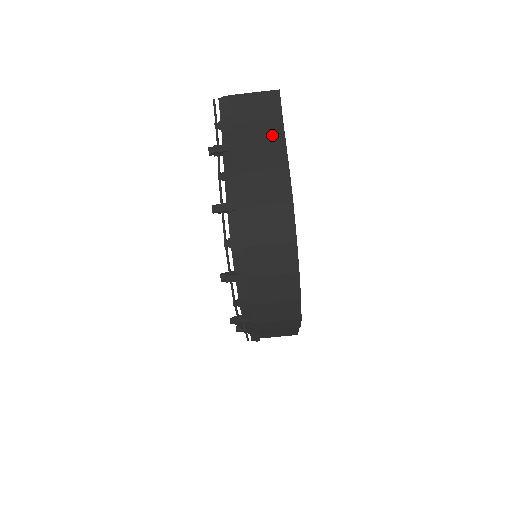
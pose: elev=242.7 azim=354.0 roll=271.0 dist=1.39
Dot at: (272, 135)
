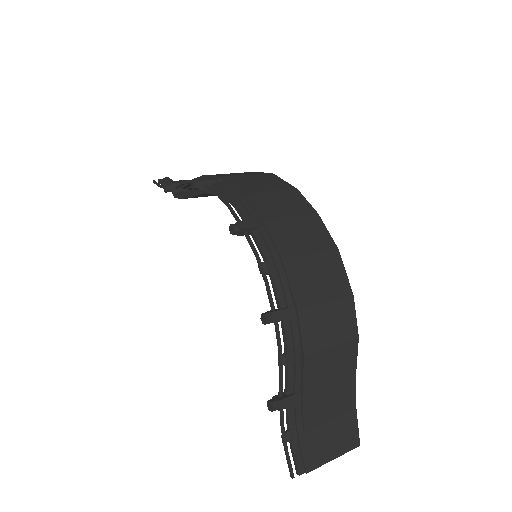
Dot at: occluded
